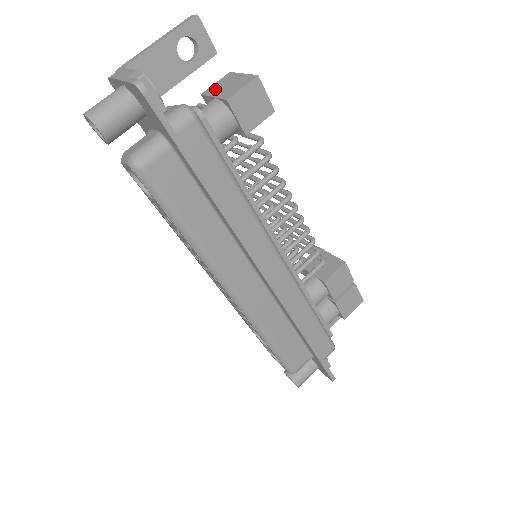
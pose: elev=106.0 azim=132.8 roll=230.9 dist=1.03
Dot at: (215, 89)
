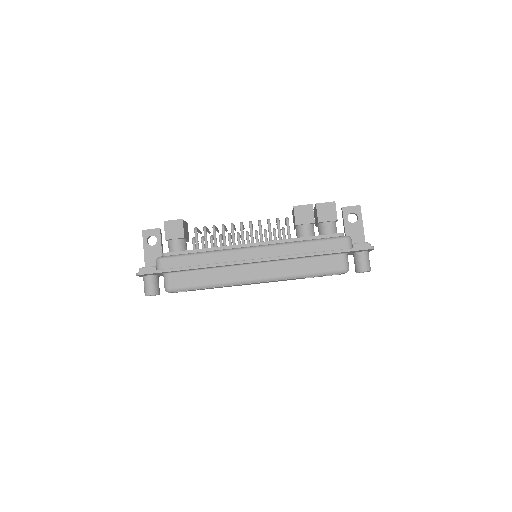
Dot at: occluded
